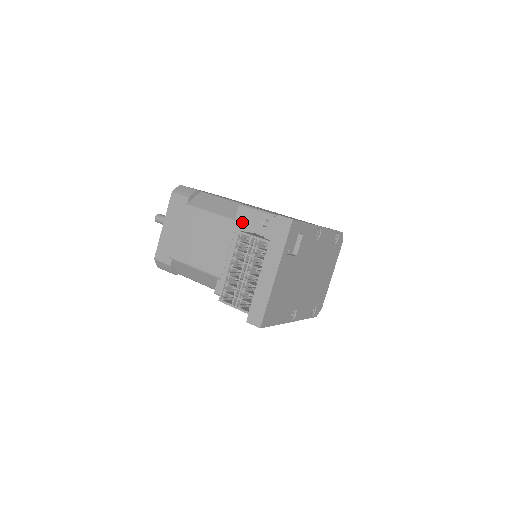
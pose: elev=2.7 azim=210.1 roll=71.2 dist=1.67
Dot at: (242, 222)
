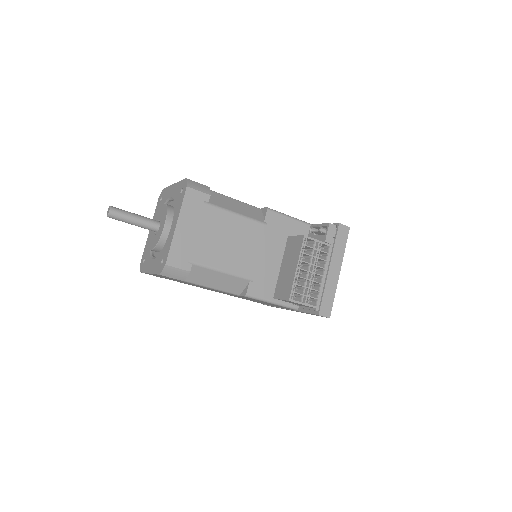
Dot at: (272, 225)
